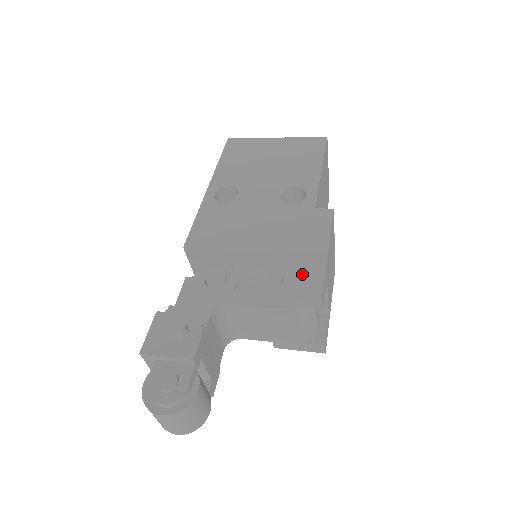
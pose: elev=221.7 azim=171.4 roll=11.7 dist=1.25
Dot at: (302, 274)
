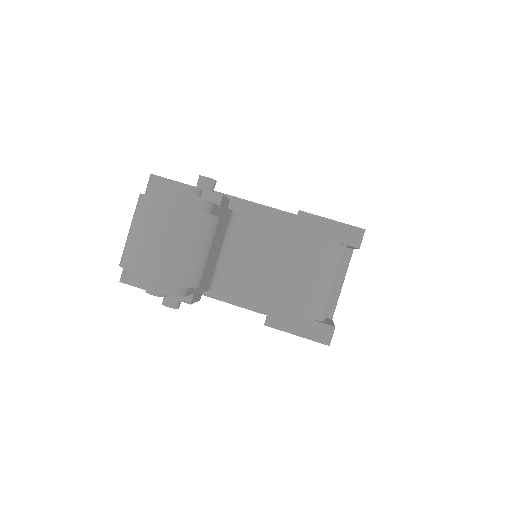
Dot at: occluded
